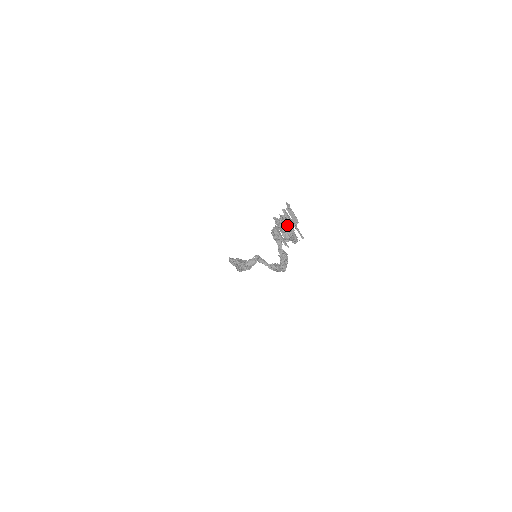
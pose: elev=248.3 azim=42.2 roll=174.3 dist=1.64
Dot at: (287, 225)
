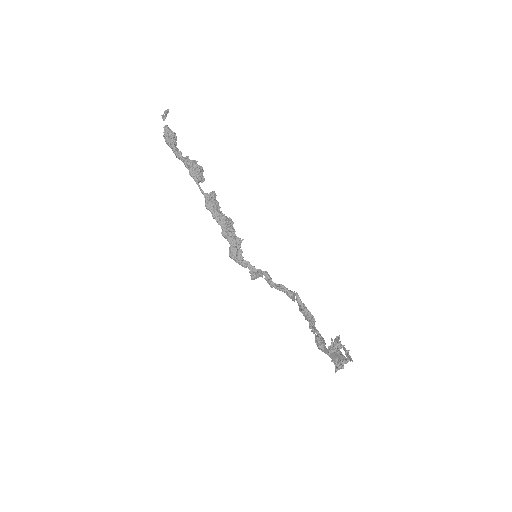
Dot at: (340, 357)
